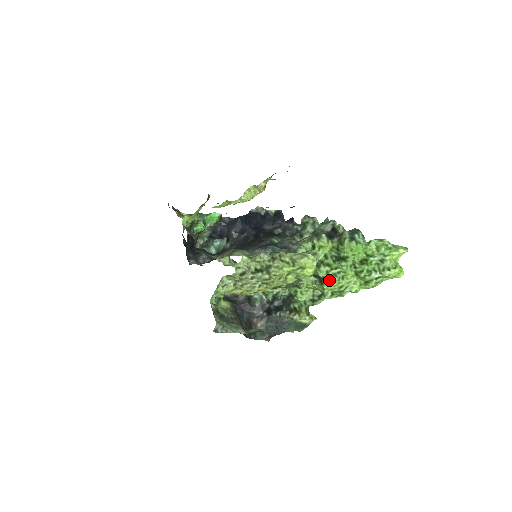
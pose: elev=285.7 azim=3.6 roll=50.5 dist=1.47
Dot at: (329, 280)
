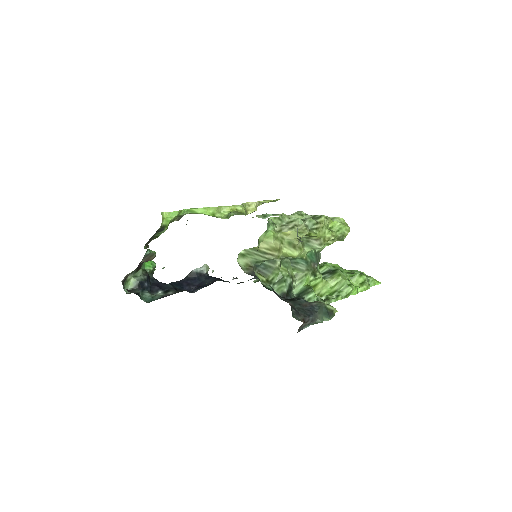
Dot at: (340, 270)
